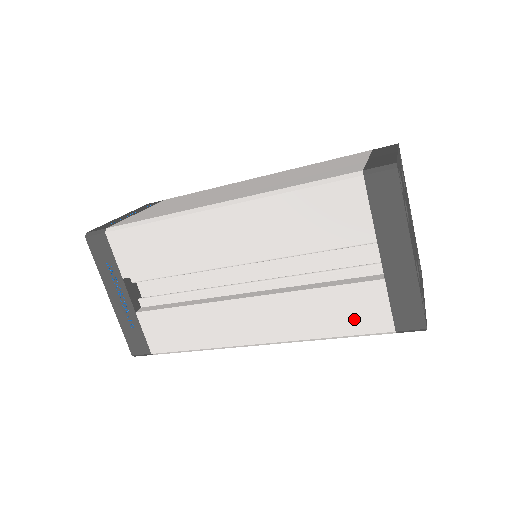
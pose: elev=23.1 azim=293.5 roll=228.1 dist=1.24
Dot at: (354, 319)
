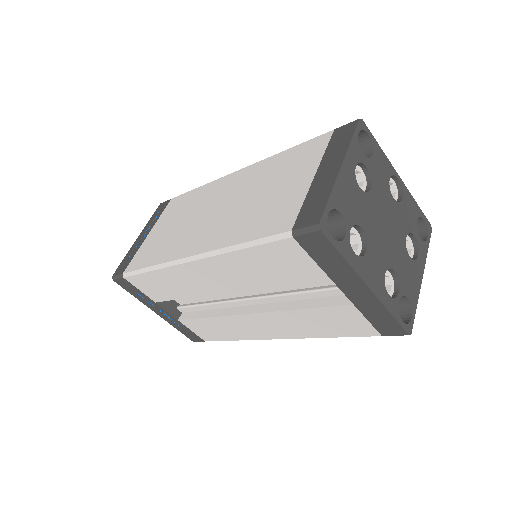
Dot at: (342, 328)
